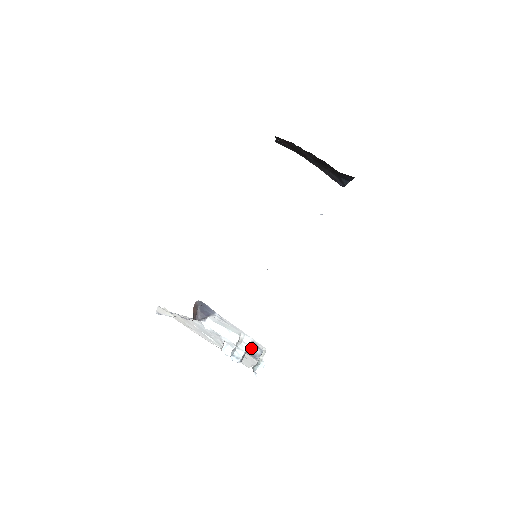
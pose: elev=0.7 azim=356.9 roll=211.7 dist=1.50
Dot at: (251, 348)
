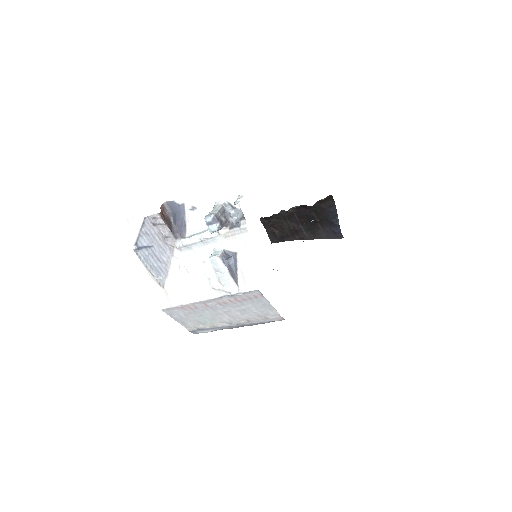
Dot at: (230, 219)
